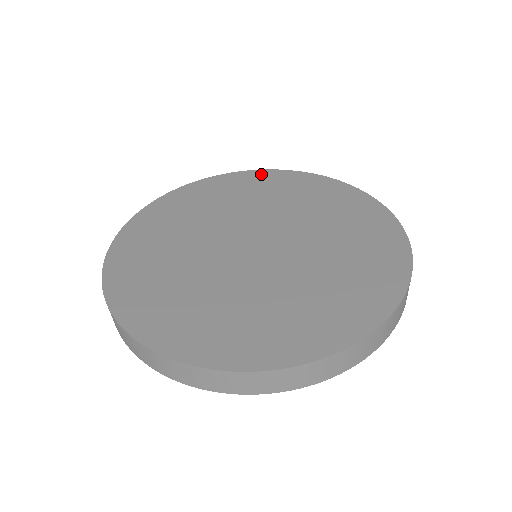
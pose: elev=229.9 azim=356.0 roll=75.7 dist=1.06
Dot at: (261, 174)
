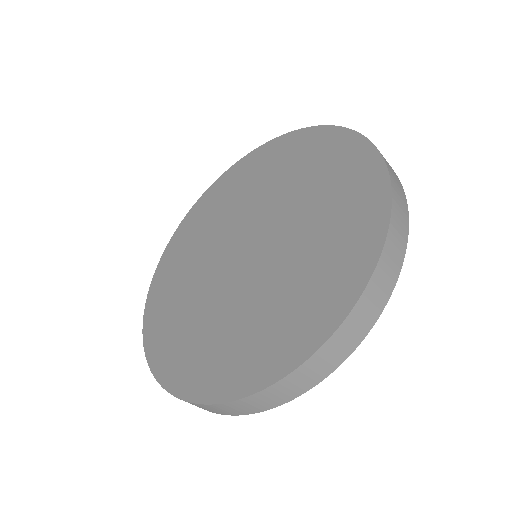
Dot at: (287, 140)
